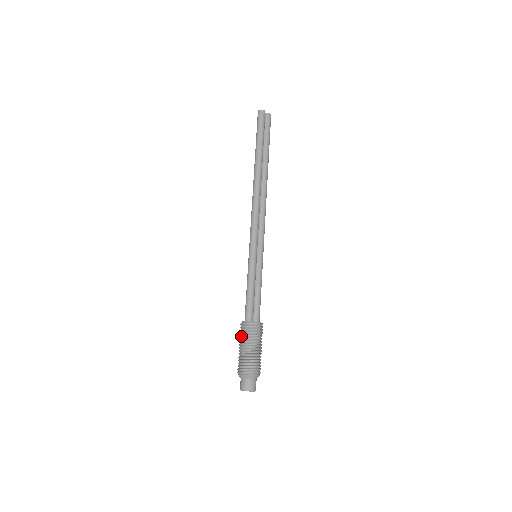
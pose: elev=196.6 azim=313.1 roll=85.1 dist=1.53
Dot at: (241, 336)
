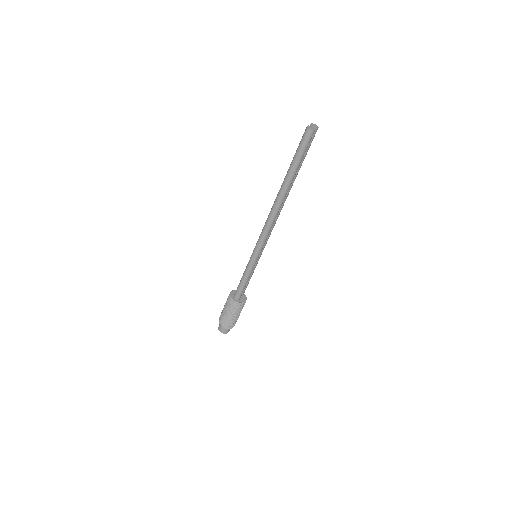
Dot at: (229, 307)
